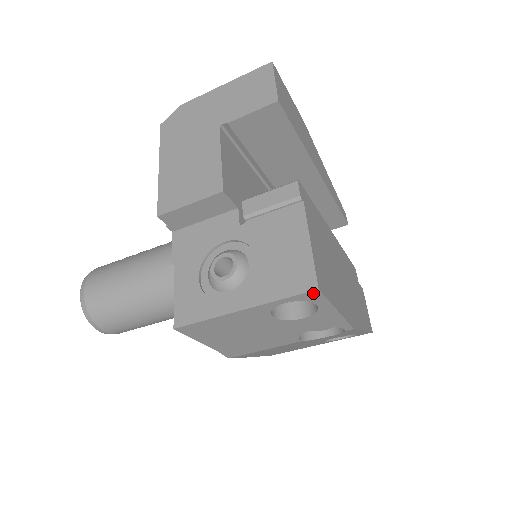
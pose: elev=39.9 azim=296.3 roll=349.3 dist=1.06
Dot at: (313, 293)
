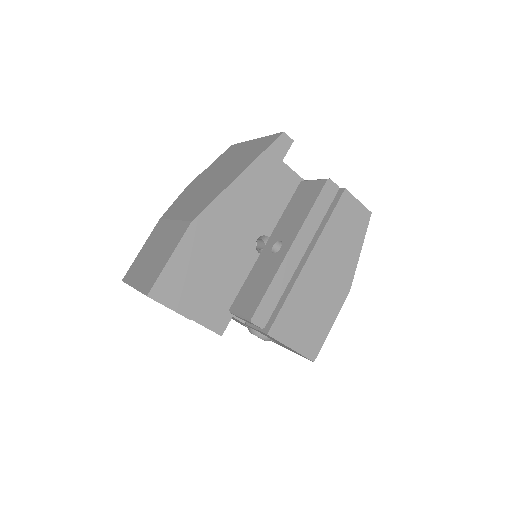
Dot at: (313, 358)
